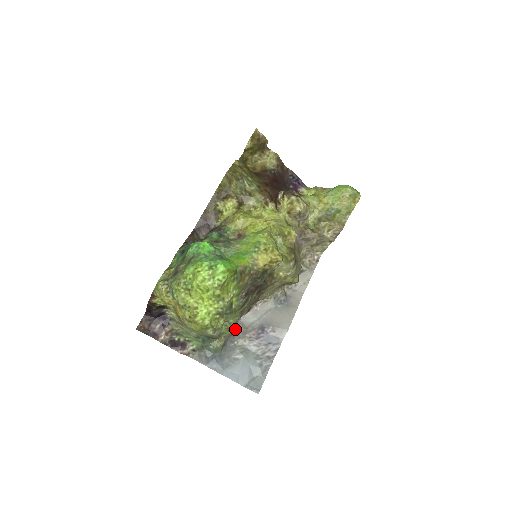
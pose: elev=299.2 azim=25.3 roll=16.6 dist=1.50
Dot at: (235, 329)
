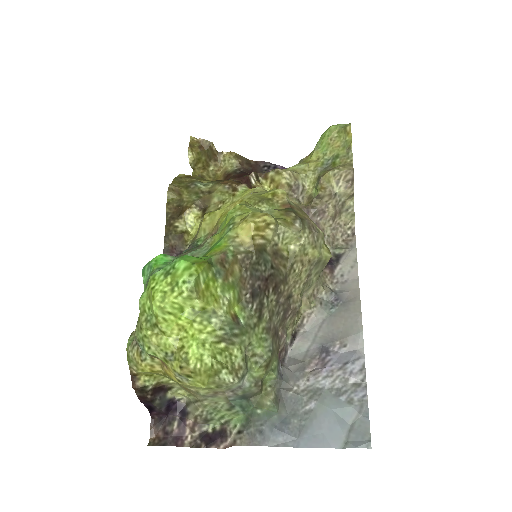
Dot at: (284, 369)
